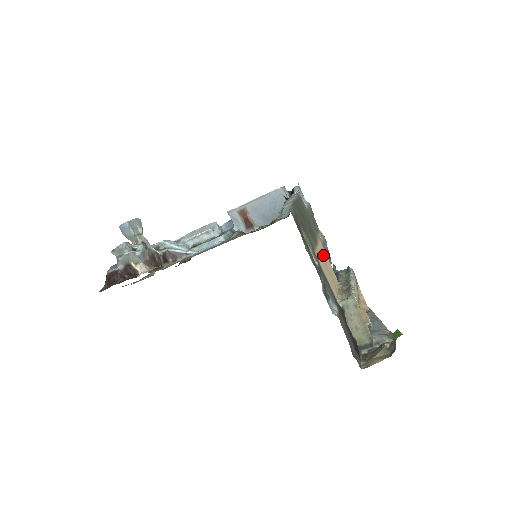
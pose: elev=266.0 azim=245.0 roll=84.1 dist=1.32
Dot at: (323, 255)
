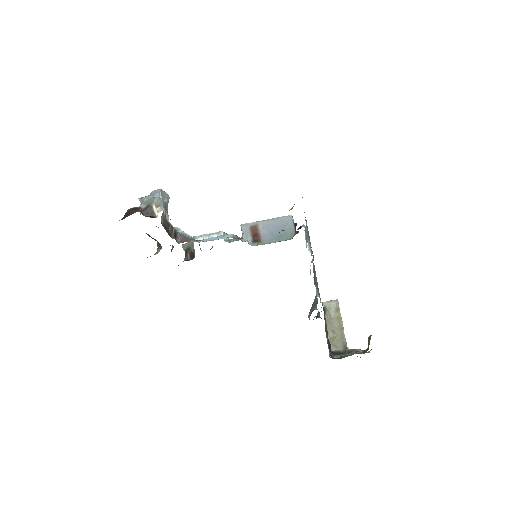
Dot at: occluded
